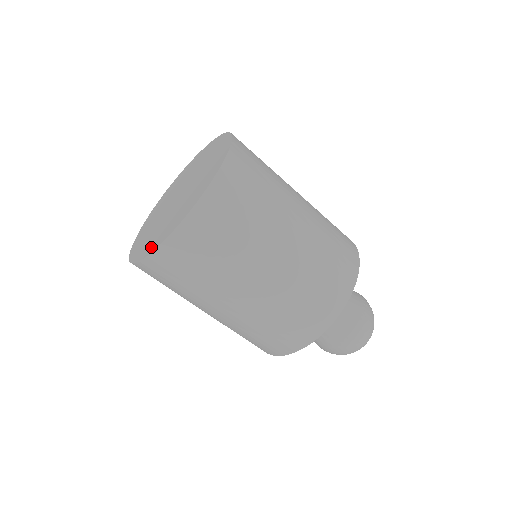
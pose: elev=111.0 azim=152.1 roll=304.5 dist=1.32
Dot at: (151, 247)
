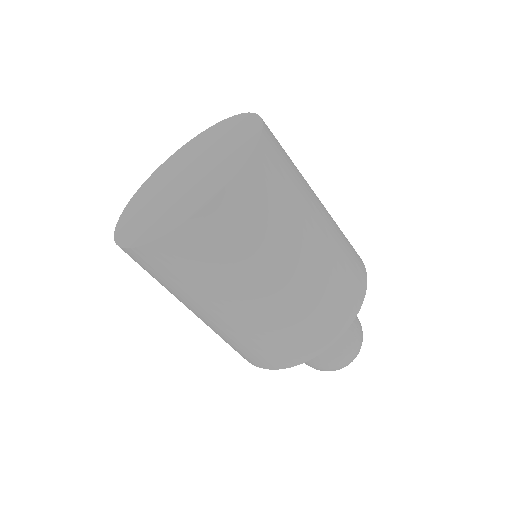
Dot at: (175, 221)
